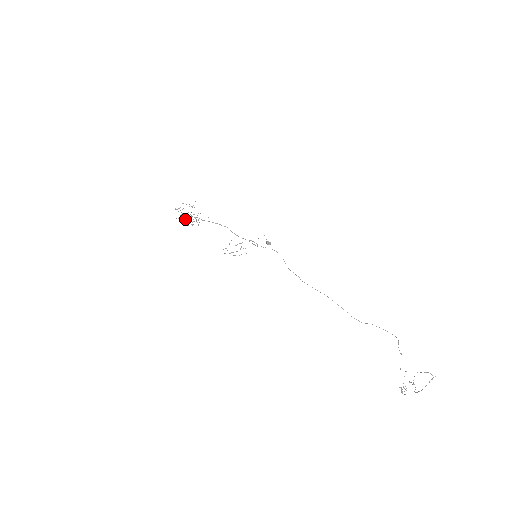
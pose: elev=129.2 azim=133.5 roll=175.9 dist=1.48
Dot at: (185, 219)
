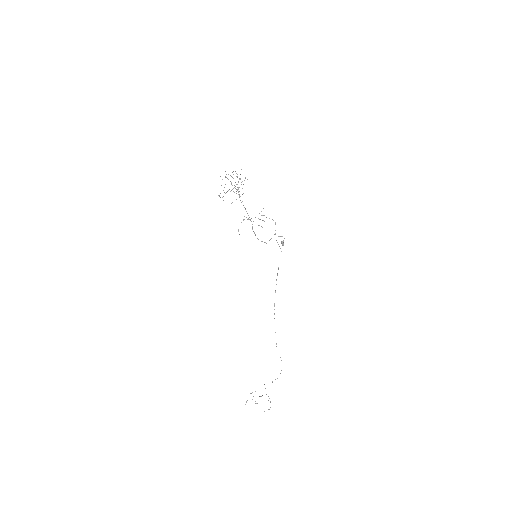
Dot at: occluded
